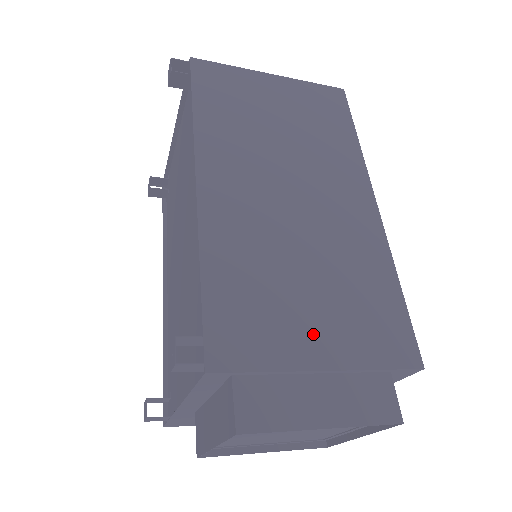
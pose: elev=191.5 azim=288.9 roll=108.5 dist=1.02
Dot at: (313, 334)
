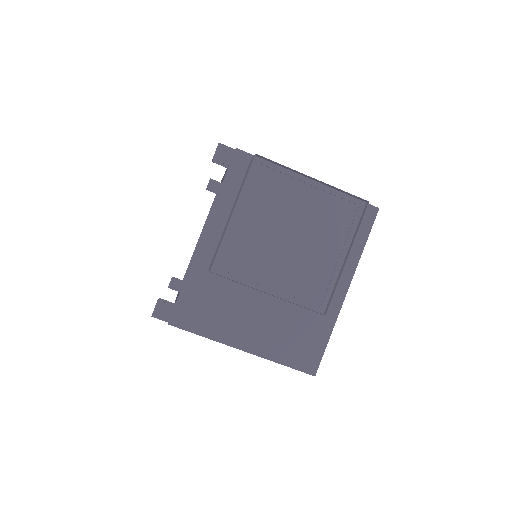
Dot at: occluded
